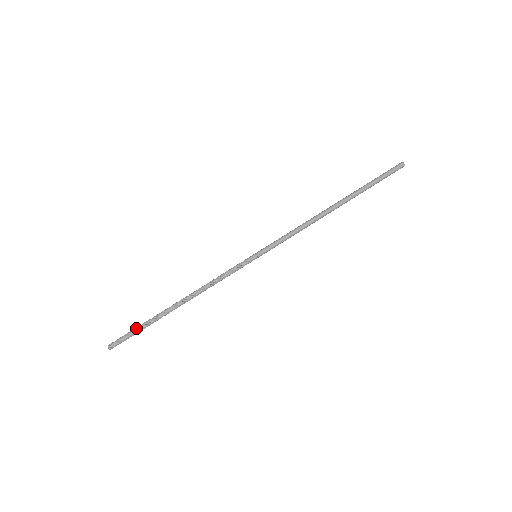
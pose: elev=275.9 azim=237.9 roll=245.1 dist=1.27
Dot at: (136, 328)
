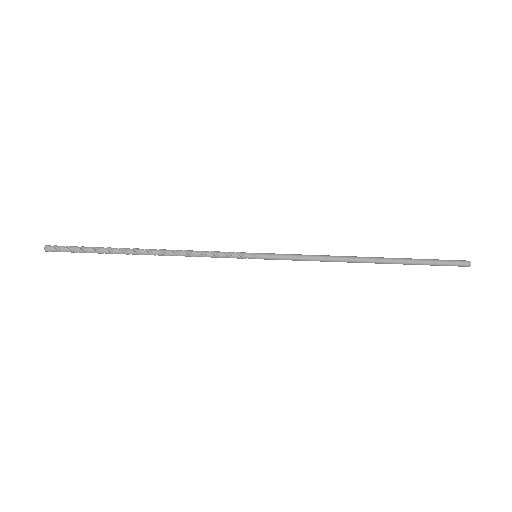
Dot at: (85, 248)
